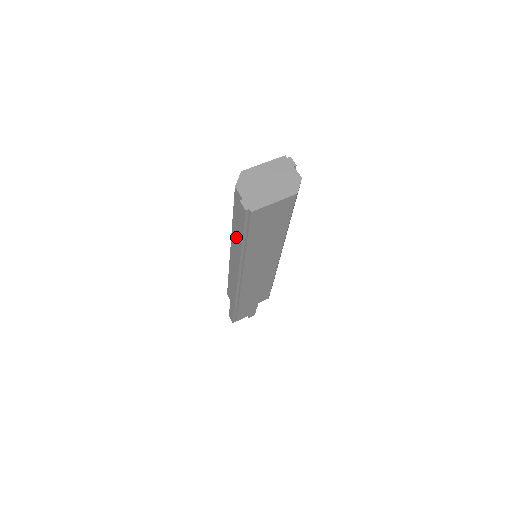
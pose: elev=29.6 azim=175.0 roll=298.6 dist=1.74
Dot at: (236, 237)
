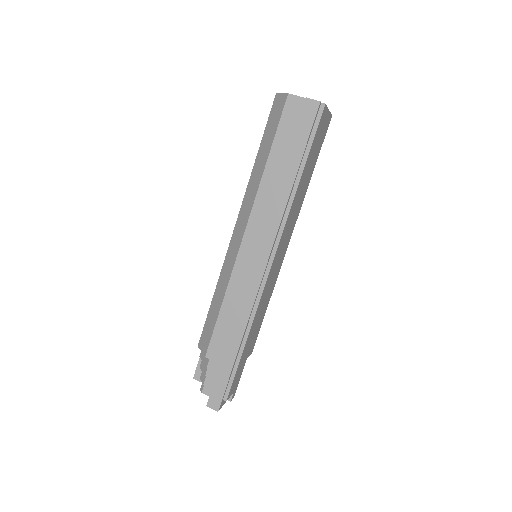
Dot at: (282, 174)
